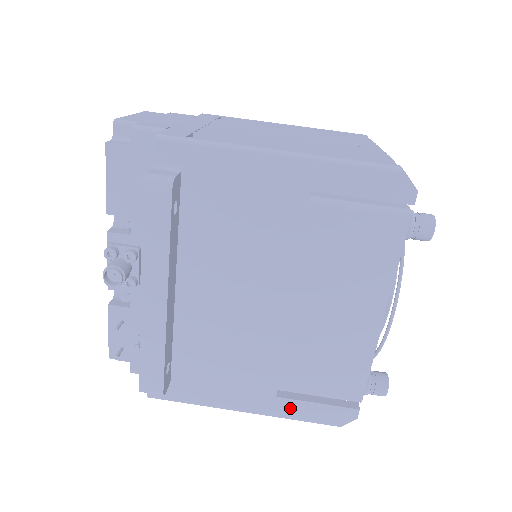
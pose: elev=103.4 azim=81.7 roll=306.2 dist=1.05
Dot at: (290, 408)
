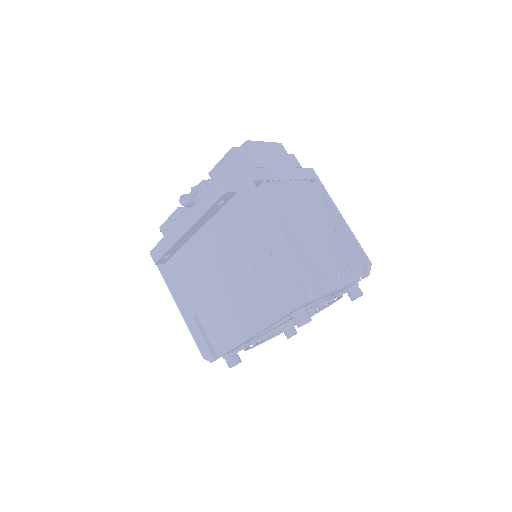
Dot at: (193, 327)
